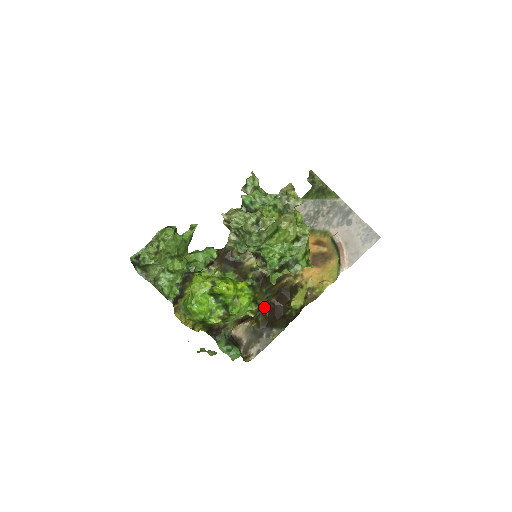
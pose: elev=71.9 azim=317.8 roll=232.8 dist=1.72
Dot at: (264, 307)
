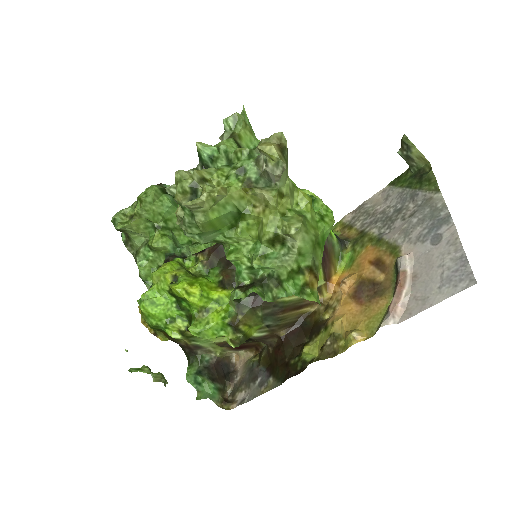
Dot at: (266, 339)
